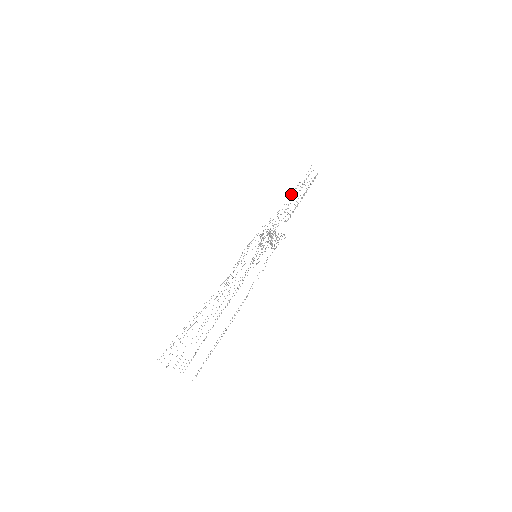
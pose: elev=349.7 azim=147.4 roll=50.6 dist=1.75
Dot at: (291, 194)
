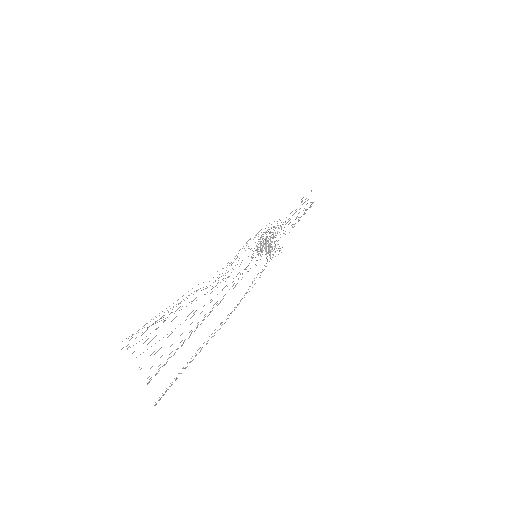
Dot at: occluded
